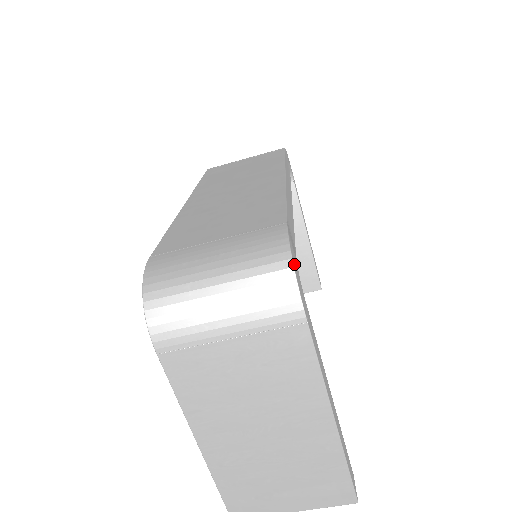
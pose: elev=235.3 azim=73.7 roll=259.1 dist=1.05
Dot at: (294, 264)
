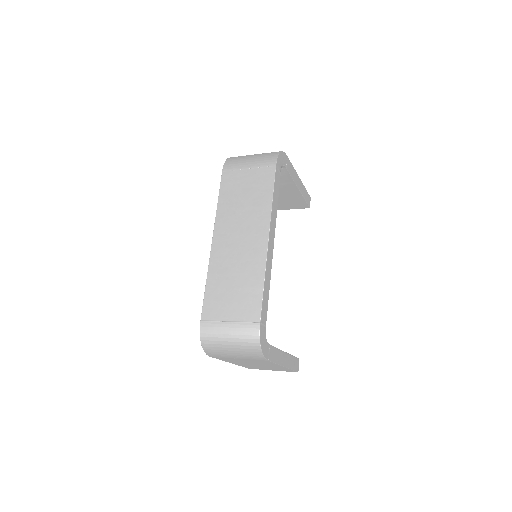
Dot at: (262, 346)
